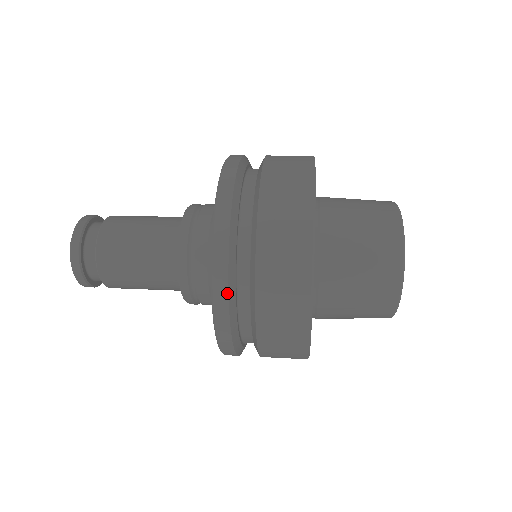
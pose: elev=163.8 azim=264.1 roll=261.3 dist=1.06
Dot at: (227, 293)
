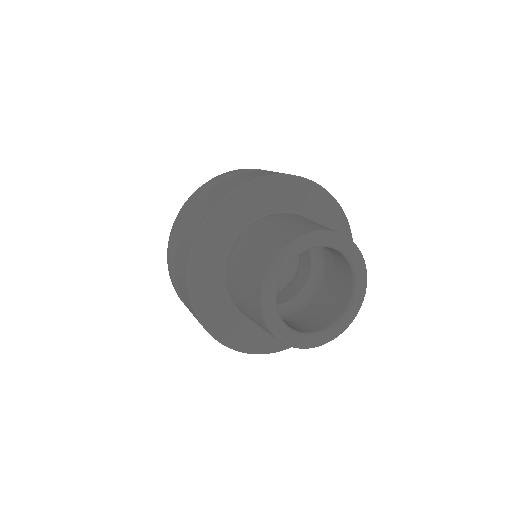
Dot at: (177, 293)
